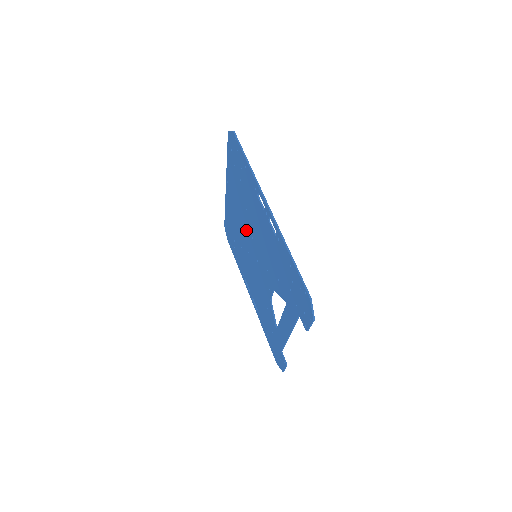
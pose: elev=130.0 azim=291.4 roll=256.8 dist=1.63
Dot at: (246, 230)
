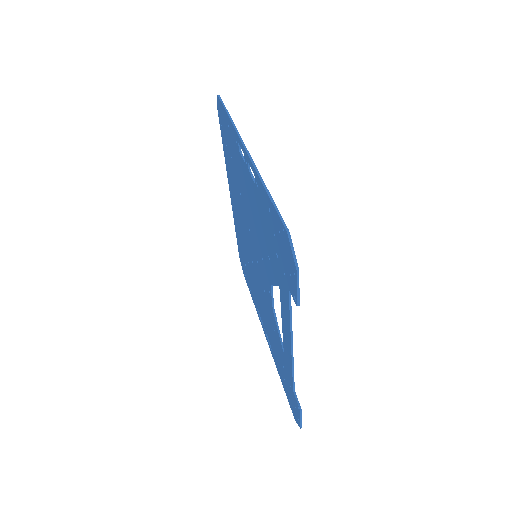
Dot at: (245, 227)
